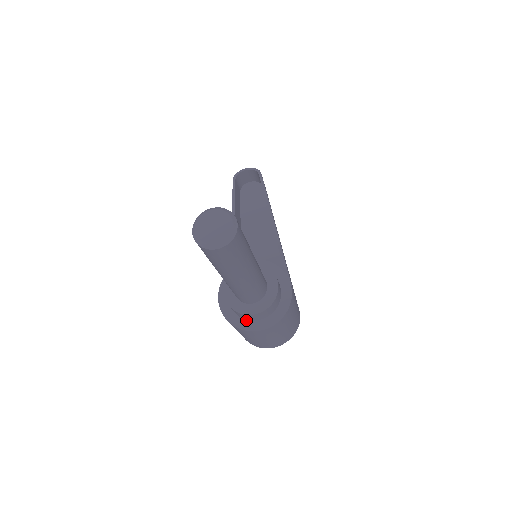
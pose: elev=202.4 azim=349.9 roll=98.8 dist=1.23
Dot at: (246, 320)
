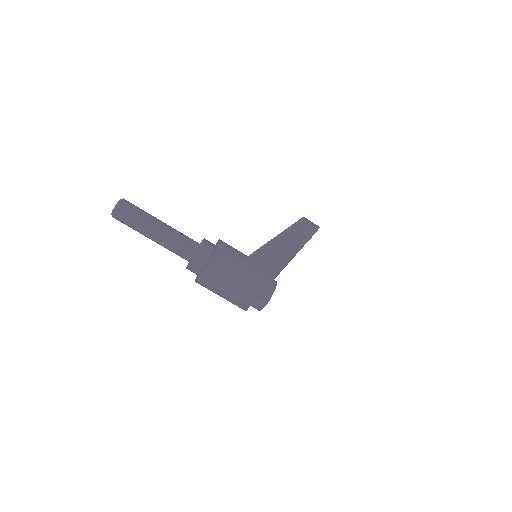
Dot at: occluded
